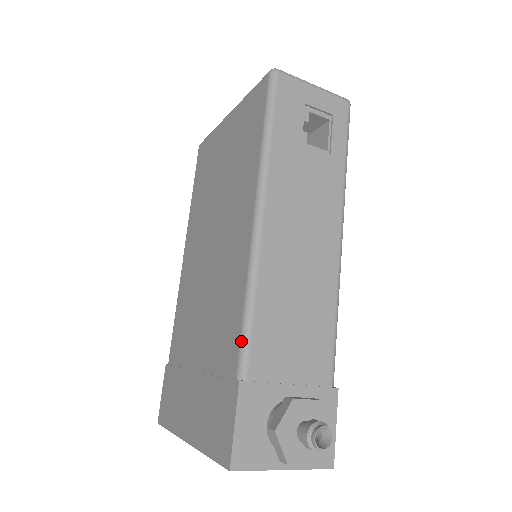
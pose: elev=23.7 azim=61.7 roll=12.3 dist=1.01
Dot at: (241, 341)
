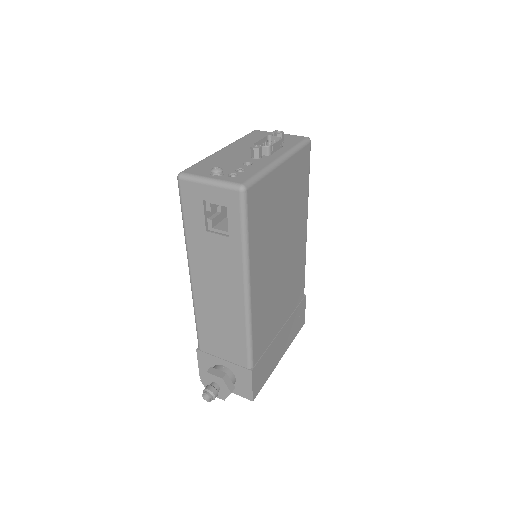
Dot at: (197, 332)
